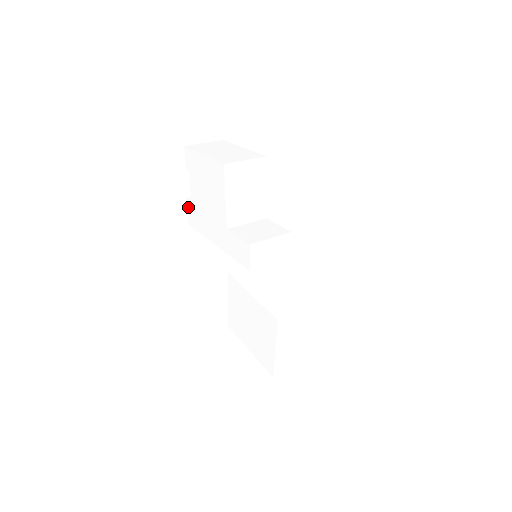
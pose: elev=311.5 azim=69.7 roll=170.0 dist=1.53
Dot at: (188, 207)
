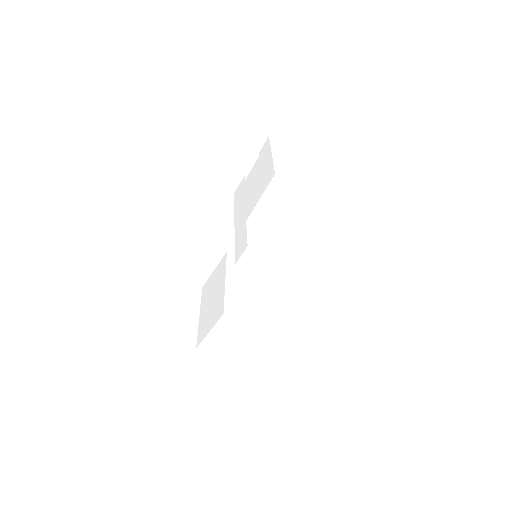
Dot at: (242, 181)
